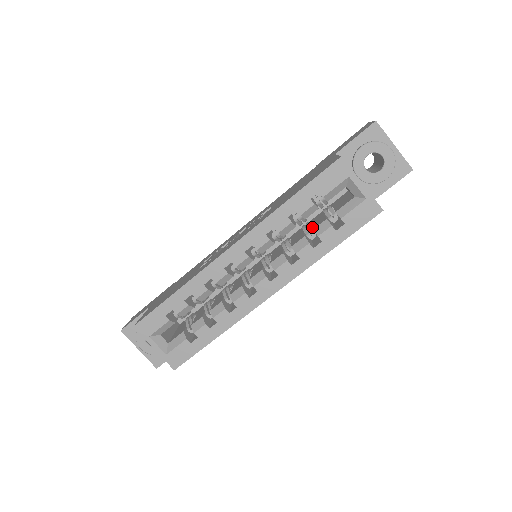
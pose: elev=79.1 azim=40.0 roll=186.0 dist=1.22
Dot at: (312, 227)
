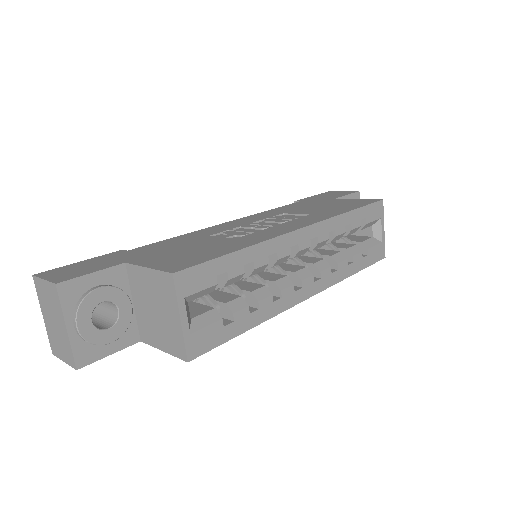
Dot at: occluded
